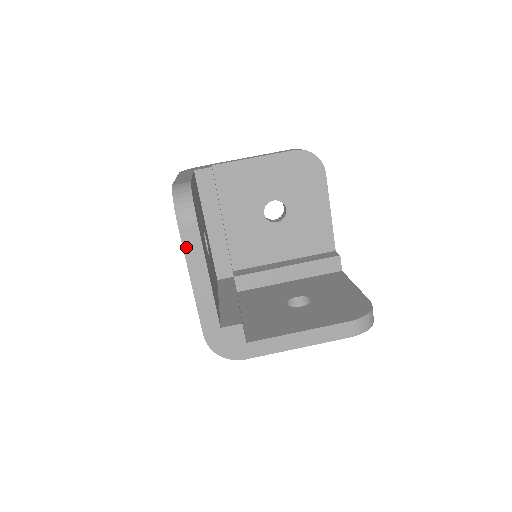
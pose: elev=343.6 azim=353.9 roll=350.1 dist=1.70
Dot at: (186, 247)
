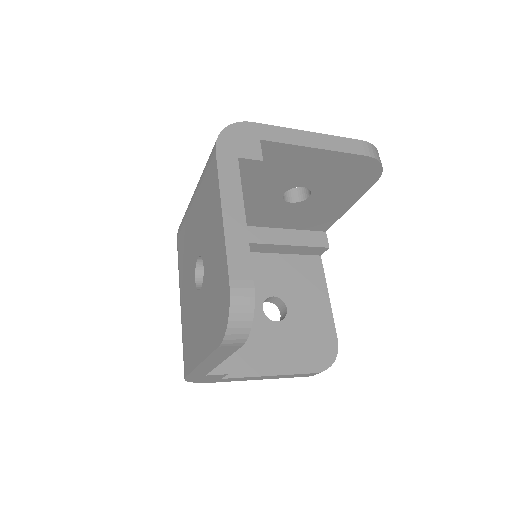
Dot at: (216, 353)
